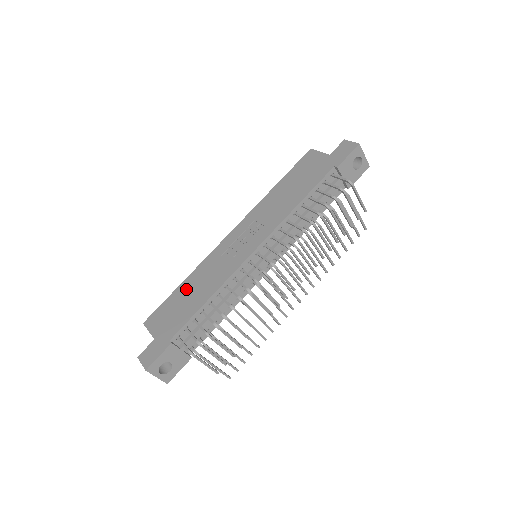
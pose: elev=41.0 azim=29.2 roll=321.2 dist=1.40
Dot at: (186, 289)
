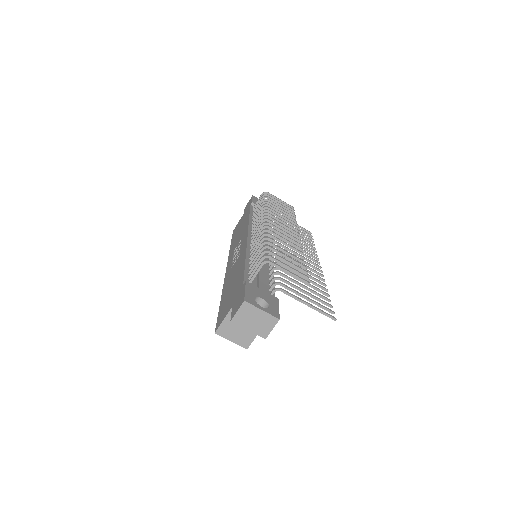
Dot at: (226, 292)
